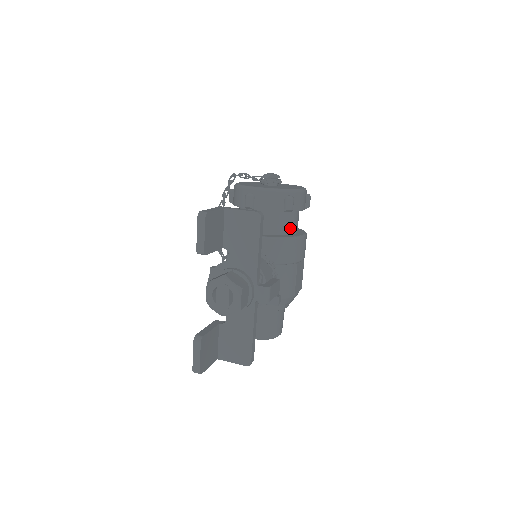
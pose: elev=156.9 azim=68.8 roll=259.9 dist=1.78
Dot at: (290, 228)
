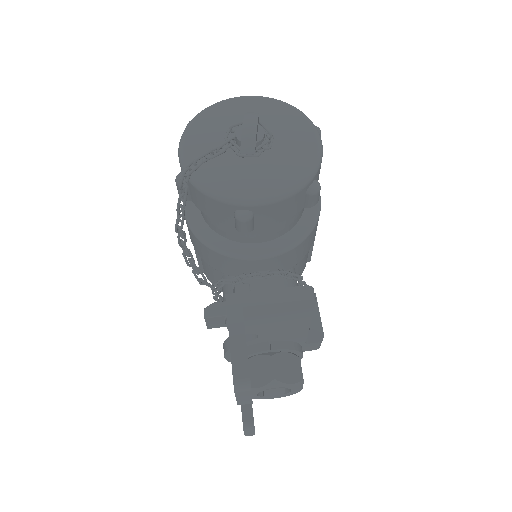
Dot at: occluded
